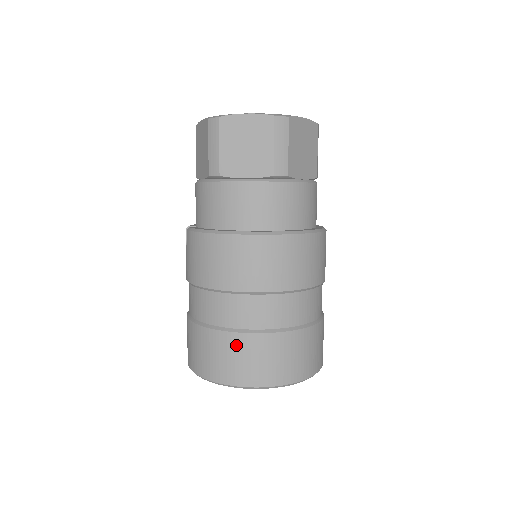
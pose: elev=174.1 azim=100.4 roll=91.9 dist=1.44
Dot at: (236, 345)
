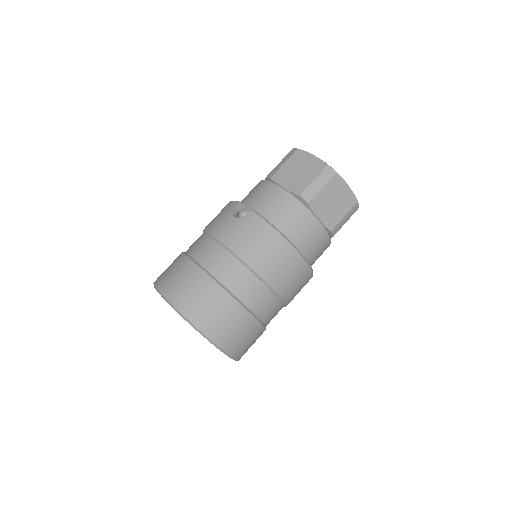
Dot at: (236, 314)
